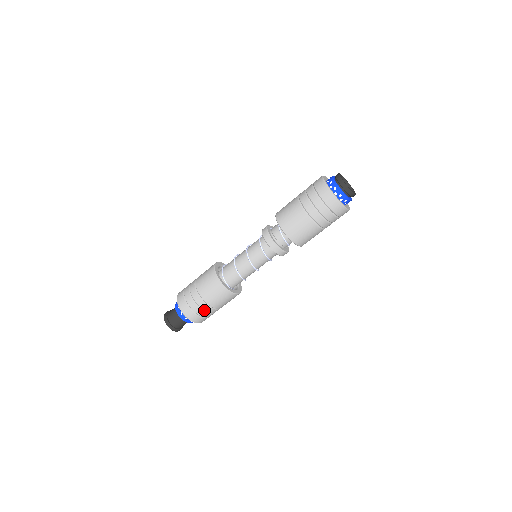
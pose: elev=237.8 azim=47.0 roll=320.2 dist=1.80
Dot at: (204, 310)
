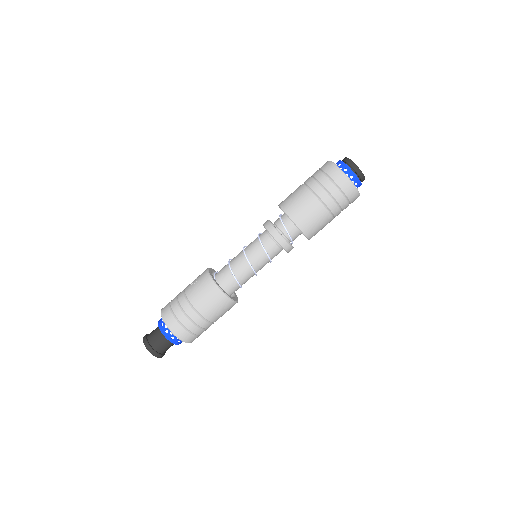
Dot at: (180, 304)
